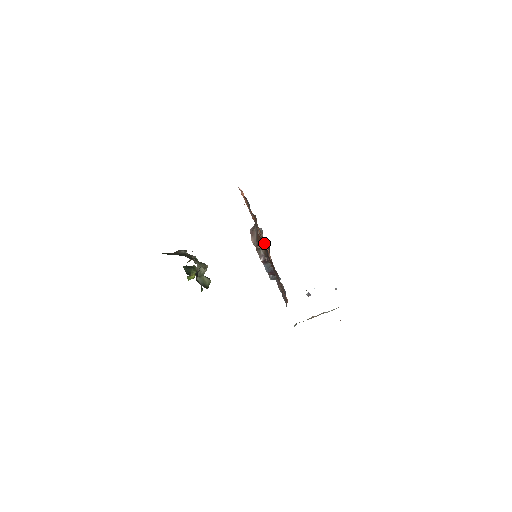
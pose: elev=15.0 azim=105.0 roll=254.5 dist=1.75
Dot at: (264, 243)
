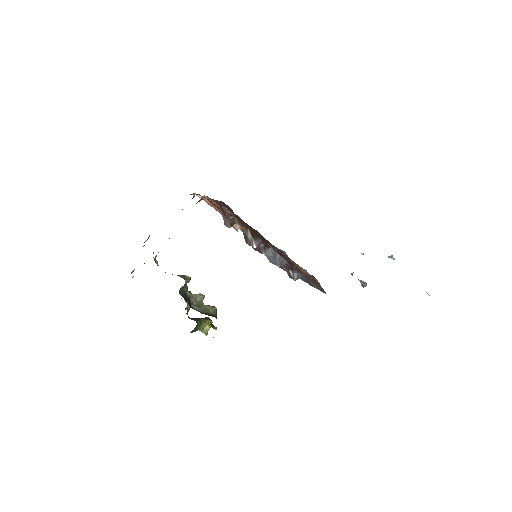
Dot at: (222, 202)
